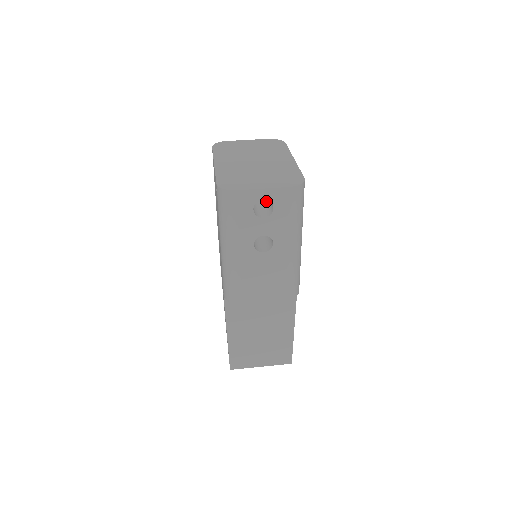
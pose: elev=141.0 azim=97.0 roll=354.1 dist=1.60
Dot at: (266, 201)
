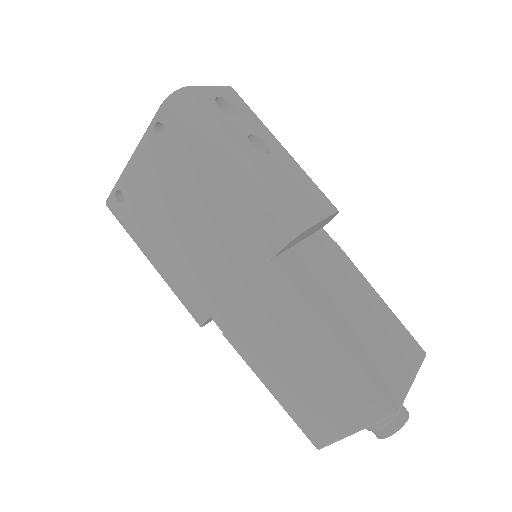
Dot at: occluded
